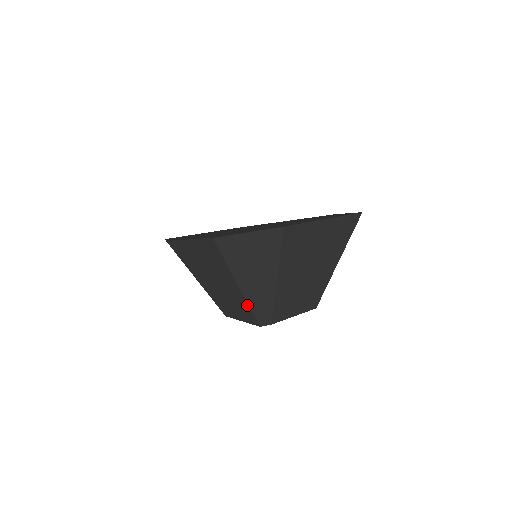
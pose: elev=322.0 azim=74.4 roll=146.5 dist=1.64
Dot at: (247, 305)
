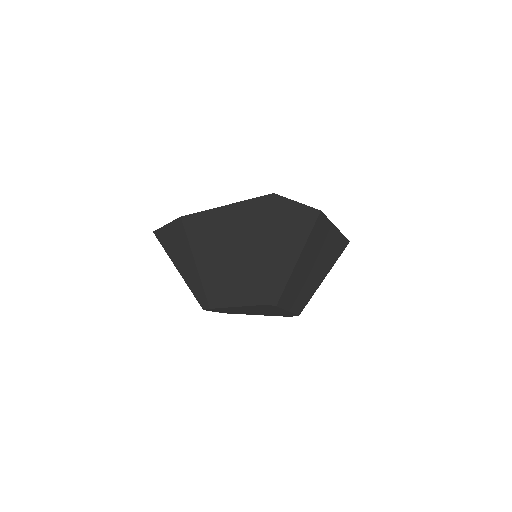
Dot at: (266, 276)
